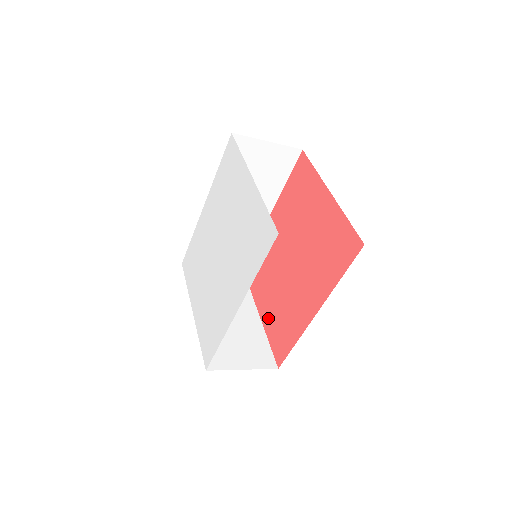
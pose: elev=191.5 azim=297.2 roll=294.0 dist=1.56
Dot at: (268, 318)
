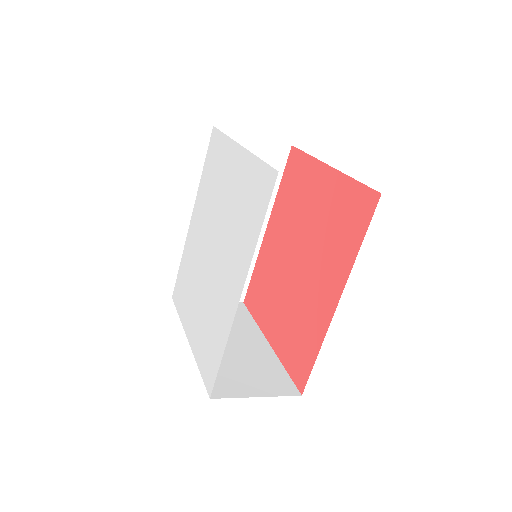
Dot at: (280, 341)
